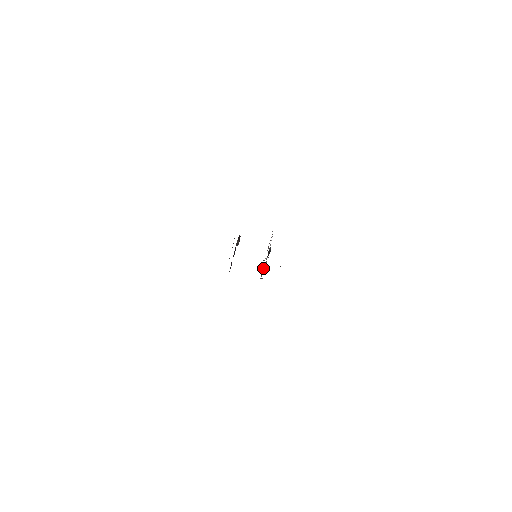
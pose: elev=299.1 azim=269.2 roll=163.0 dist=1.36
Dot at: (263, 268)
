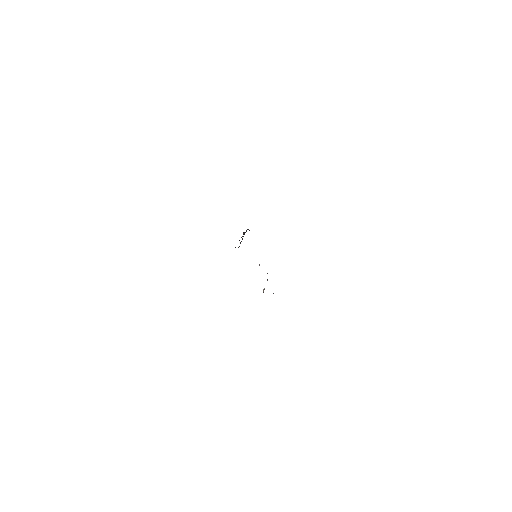
Dot at: occluded
